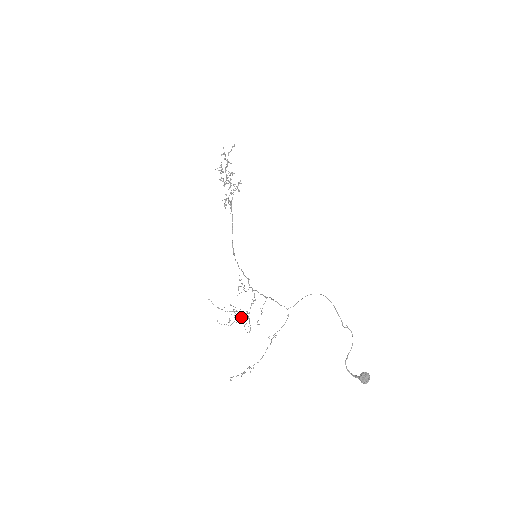
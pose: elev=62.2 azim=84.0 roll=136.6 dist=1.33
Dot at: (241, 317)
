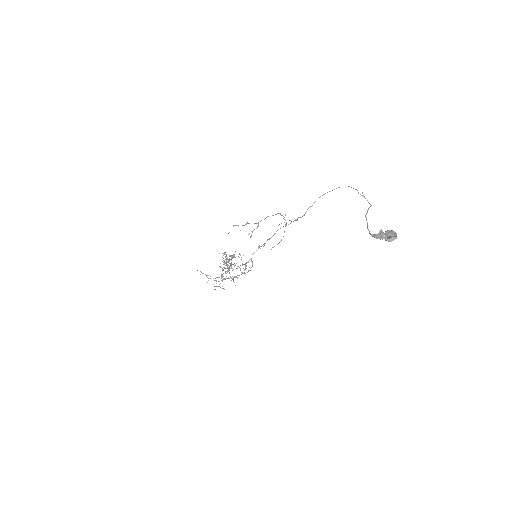
Dot at: (233, 279)
